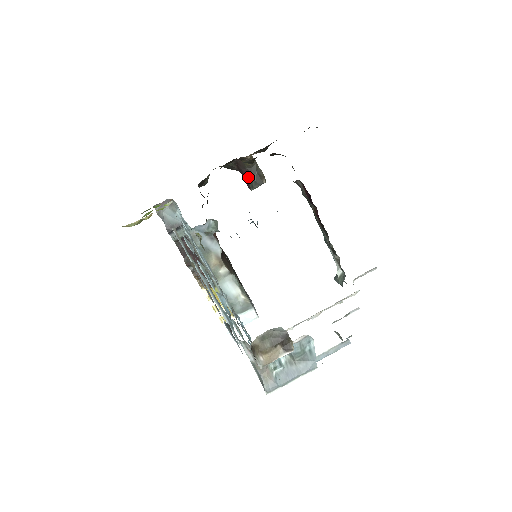
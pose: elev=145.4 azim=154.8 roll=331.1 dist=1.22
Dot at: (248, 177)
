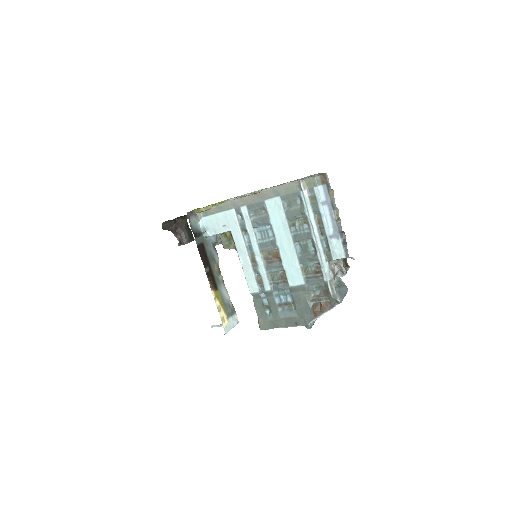
Dot at: (184, 234)
